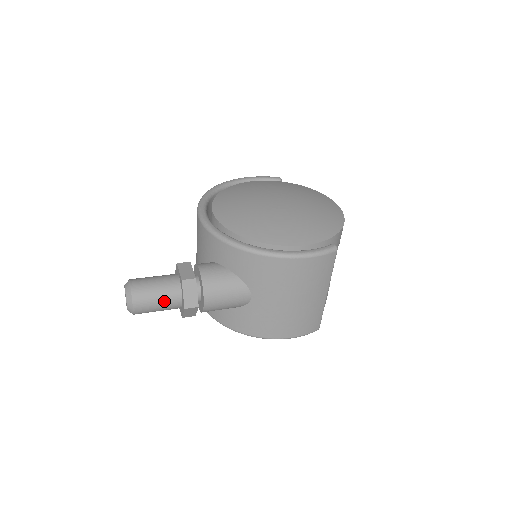
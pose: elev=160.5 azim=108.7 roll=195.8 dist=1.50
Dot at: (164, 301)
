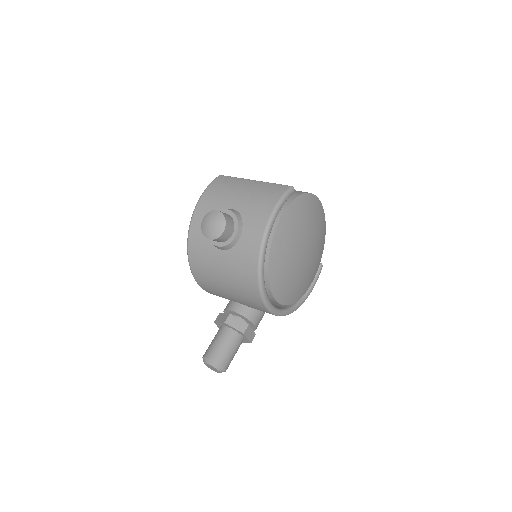
Dot at: occluded
